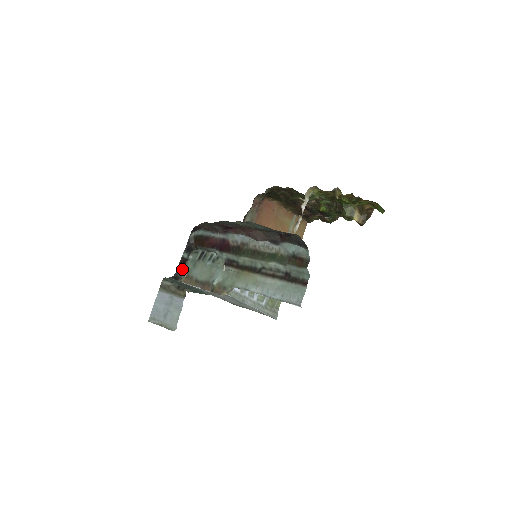
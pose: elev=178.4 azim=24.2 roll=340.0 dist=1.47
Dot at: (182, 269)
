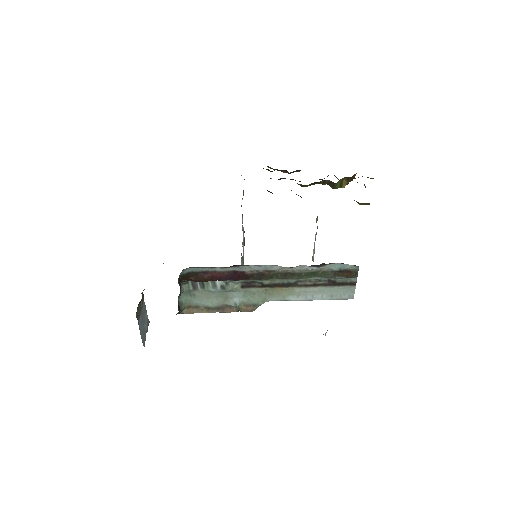
Dot at: (179, 305)
